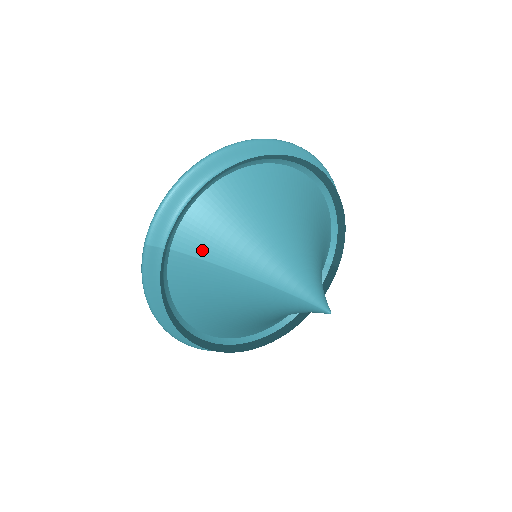
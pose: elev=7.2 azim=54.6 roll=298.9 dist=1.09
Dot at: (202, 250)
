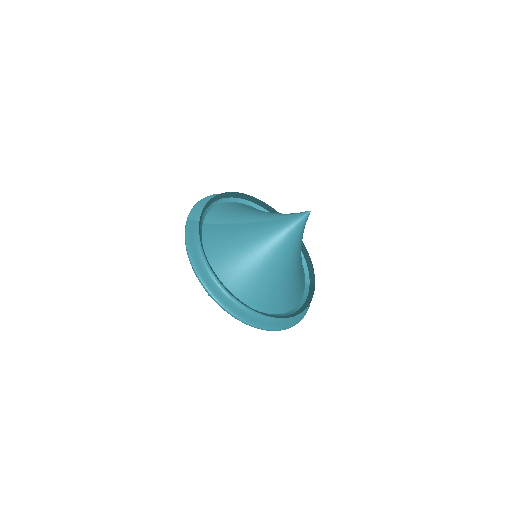
Dot at: (223, 220)
